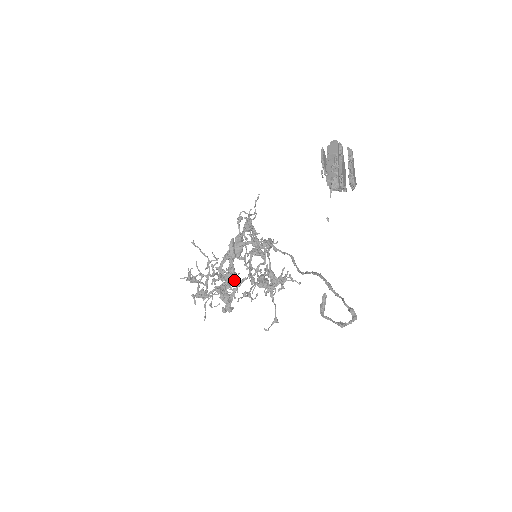
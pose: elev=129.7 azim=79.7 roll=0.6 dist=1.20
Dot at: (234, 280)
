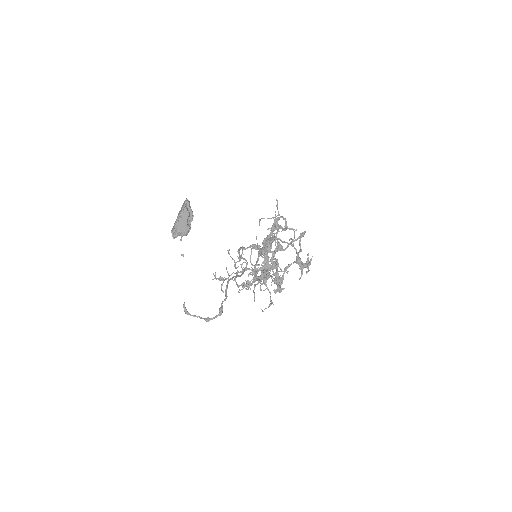
Dot at: occluded
